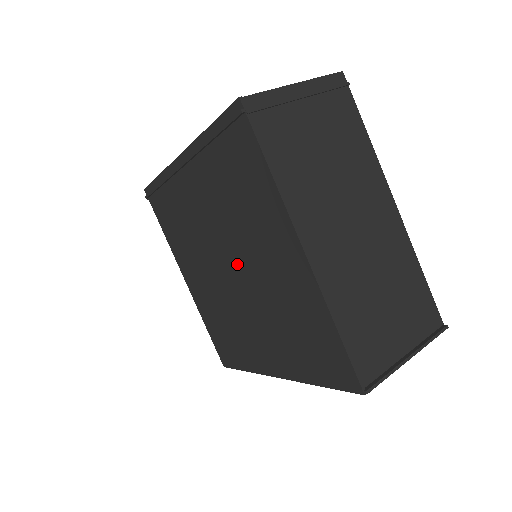
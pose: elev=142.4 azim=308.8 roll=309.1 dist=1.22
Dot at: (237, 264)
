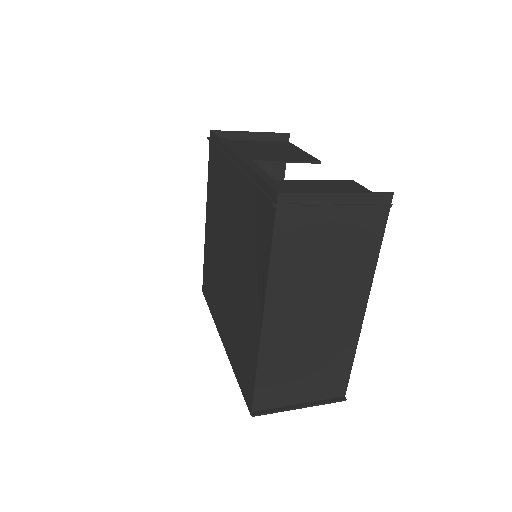
Dot at: (233, 263)
